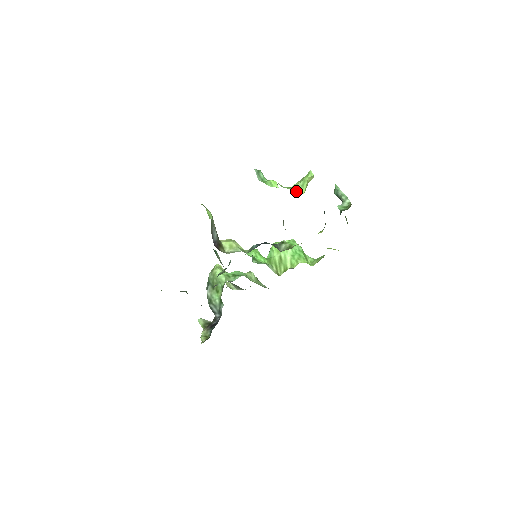
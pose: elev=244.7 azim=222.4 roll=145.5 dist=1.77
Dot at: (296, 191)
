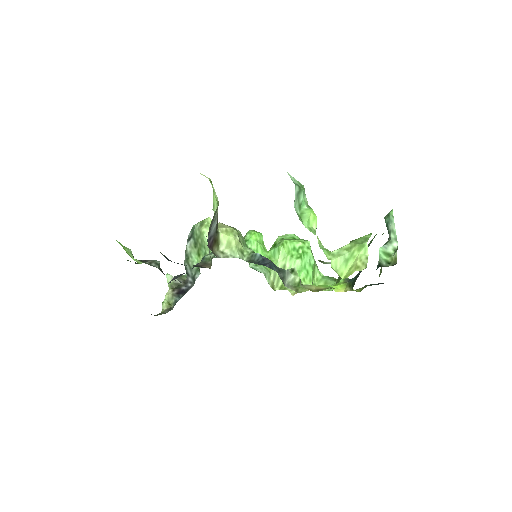
Dot at: (335, 267)
